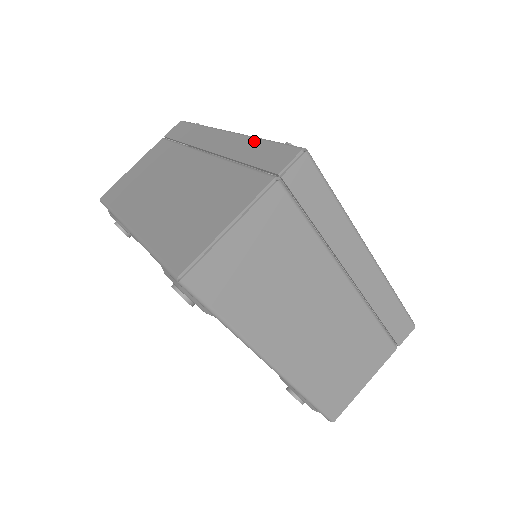
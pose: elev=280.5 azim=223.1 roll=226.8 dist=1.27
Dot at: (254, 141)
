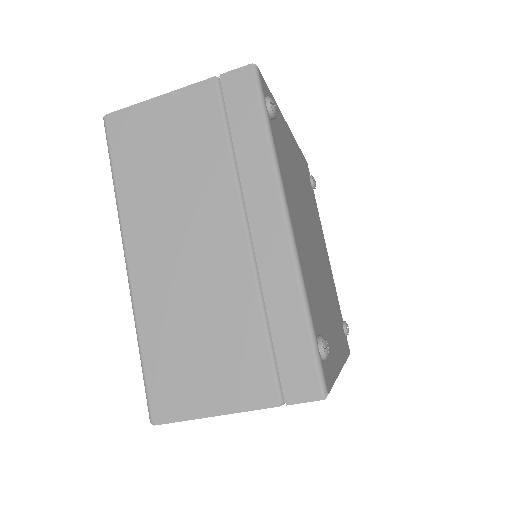
Dot at: (297, 301)
